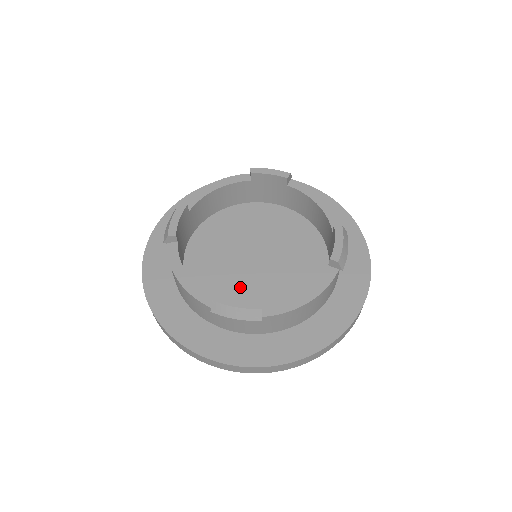
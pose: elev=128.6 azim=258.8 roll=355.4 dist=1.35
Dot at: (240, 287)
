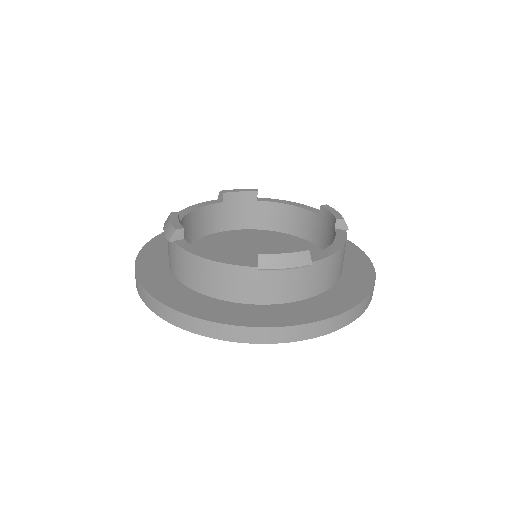
Dot at: occluded
